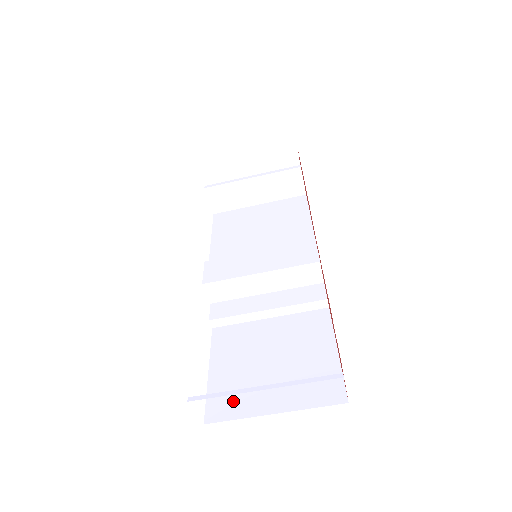
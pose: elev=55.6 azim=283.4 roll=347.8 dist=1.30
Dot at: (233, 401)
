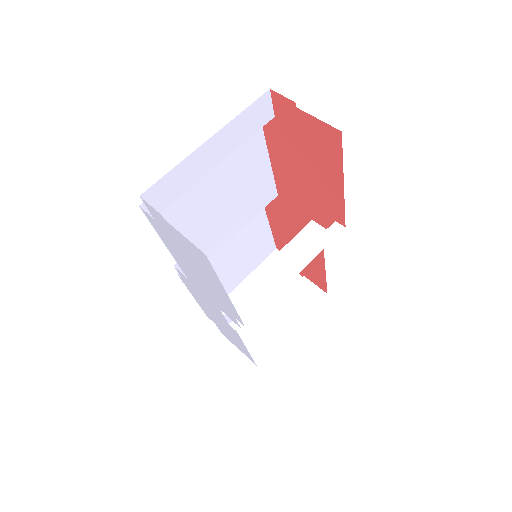
Dot at: occluded
